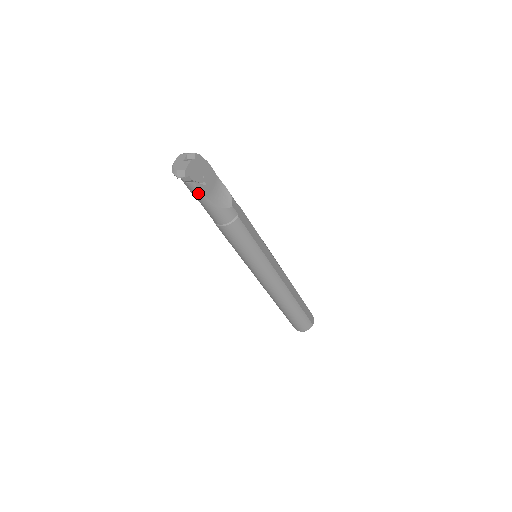
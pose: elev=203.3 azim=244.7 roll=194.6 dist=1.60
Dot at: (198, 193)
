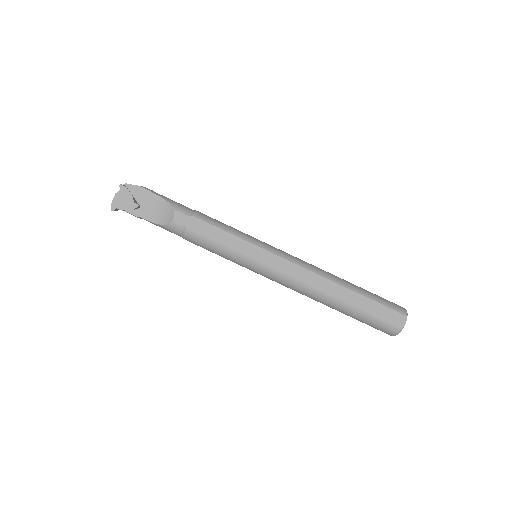
Dot at: occluded
